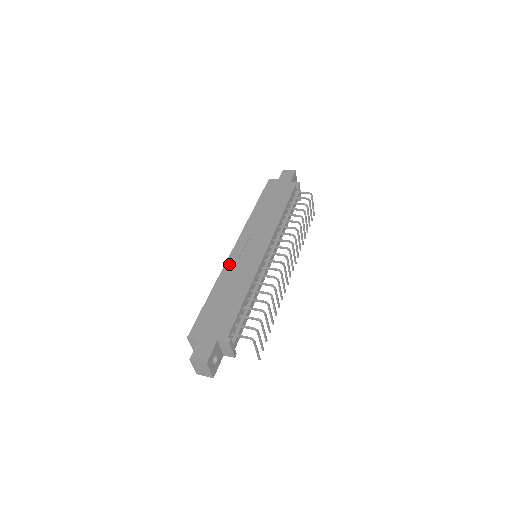
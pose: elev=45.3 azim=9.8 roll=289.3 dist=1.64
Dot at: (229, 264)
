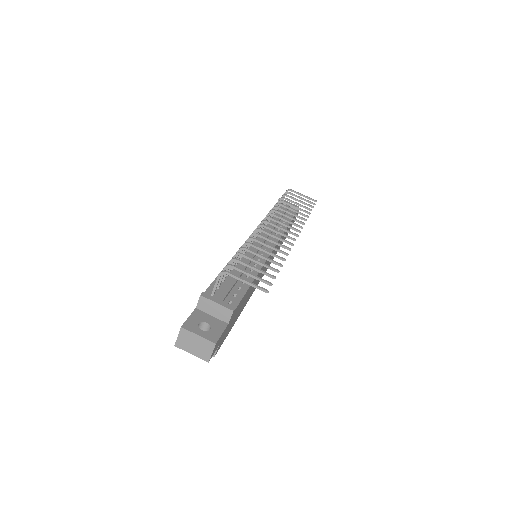
Dot at: occluded
